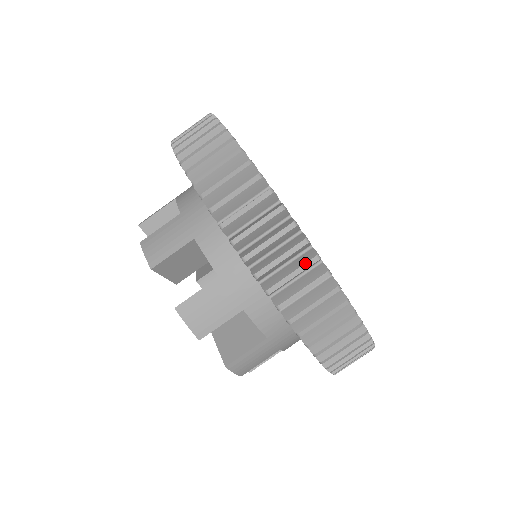
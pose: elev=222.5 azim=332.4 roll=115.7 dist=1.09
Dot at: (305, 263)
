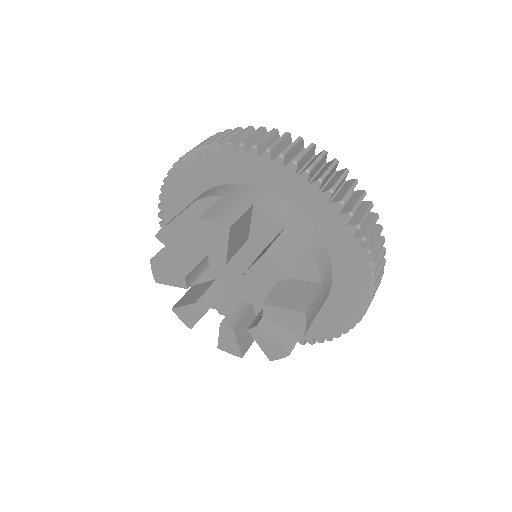
Dot at: (269, 132)
